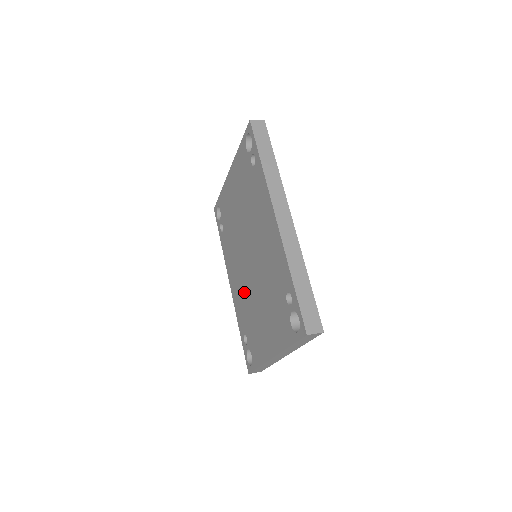
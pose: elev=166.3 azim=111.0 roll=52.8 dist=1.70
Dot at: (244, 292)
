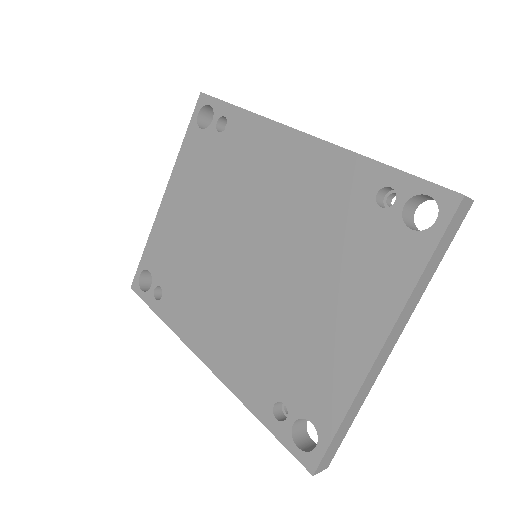
Dot at: (250, 326)
